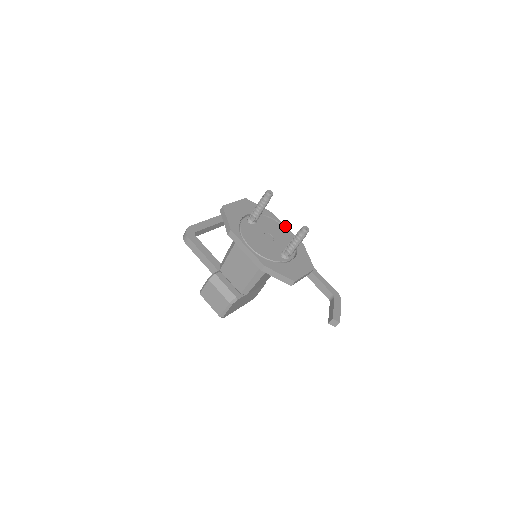
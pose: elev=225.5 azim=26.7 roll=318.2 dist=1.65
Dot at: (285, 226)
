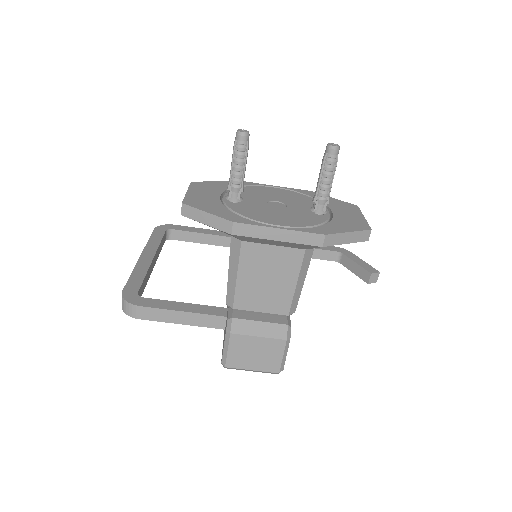
Dot at: (269, 185)
